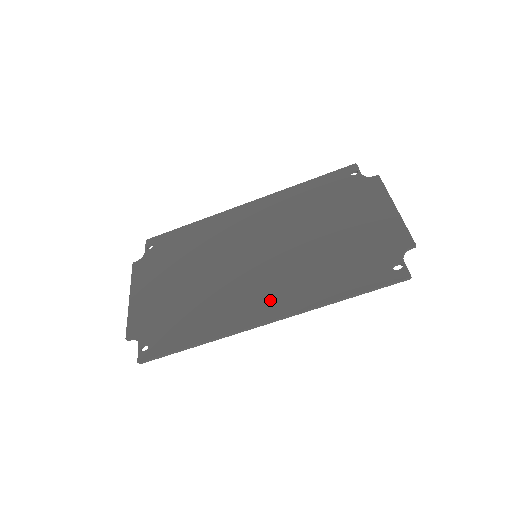
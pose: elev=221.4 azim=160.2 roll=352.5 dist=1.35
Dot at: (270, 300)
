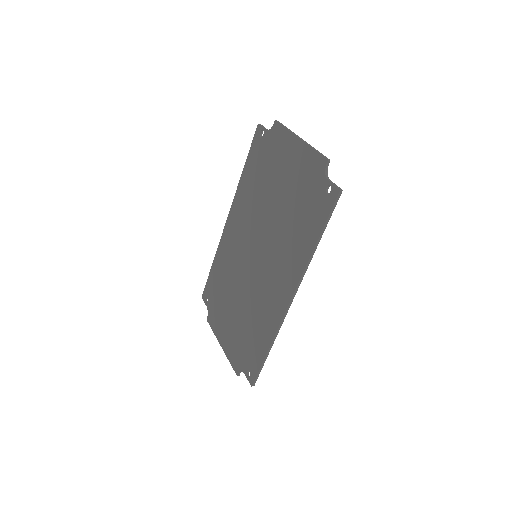
Dot at: (282, 284)
